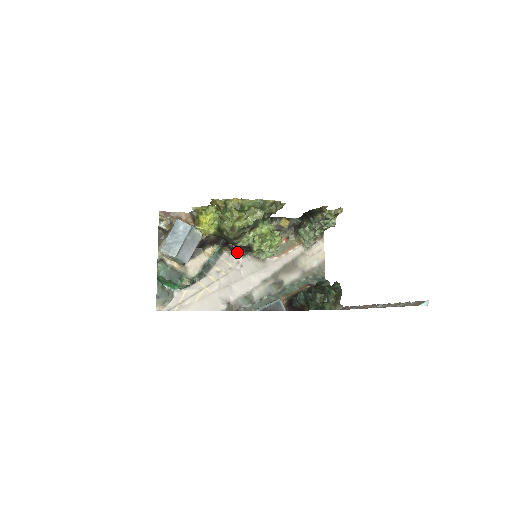
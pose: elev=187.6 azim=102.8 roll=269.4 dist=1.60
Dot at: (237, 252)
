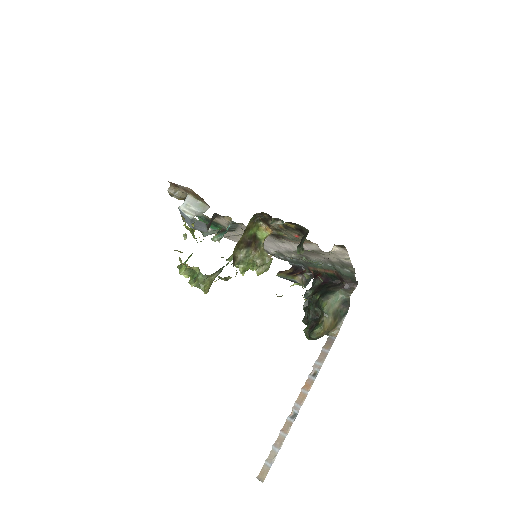
Dot at: occluded
